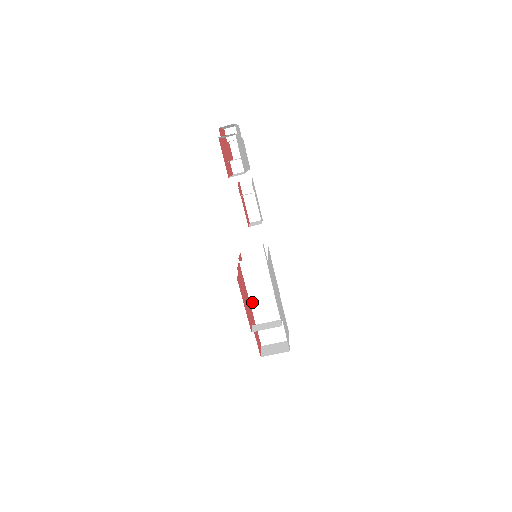
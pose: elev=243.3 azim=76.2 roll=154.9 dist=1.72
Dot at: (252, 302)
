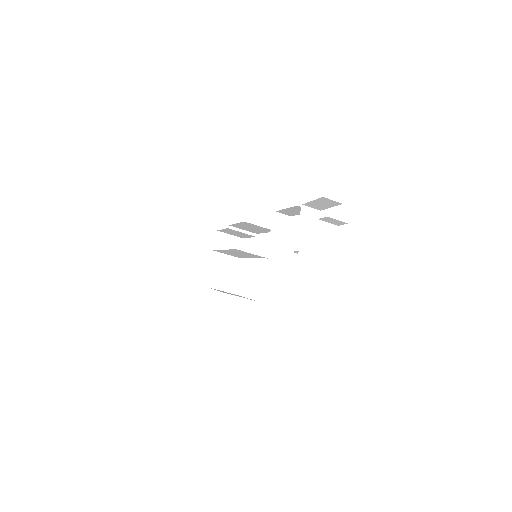
Dot at: (226, 250)
